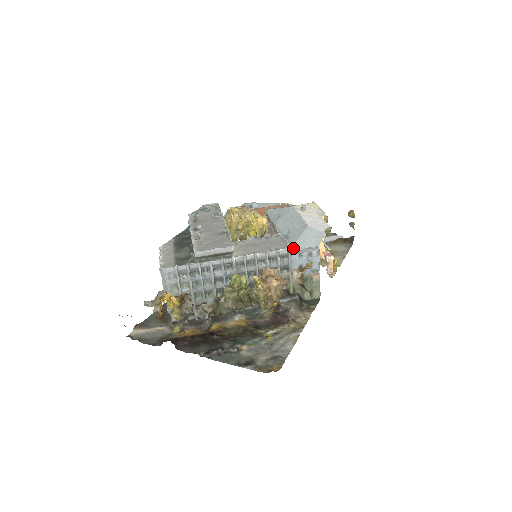
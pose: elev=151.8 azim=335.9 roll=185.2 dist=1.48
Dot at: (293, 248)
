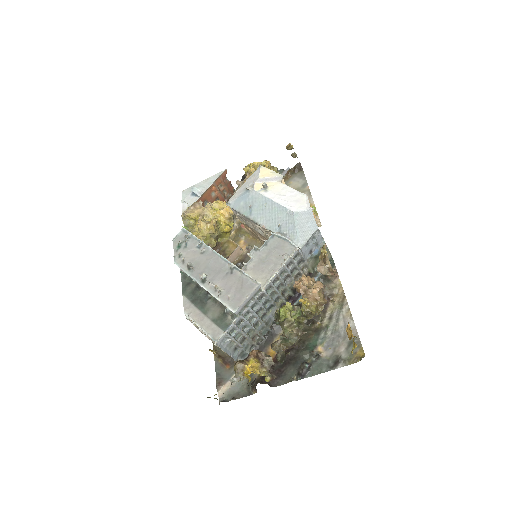
Dot at: (300, 245)
